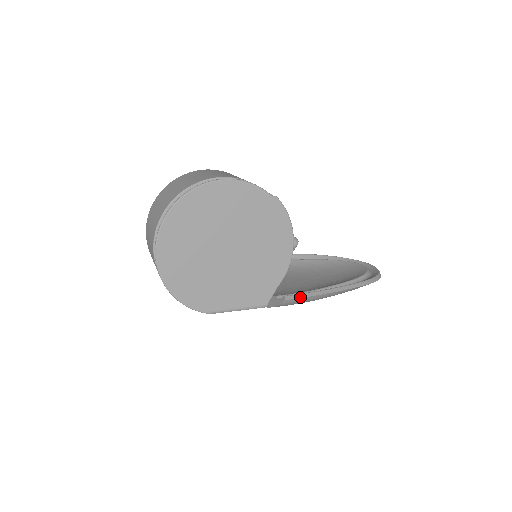
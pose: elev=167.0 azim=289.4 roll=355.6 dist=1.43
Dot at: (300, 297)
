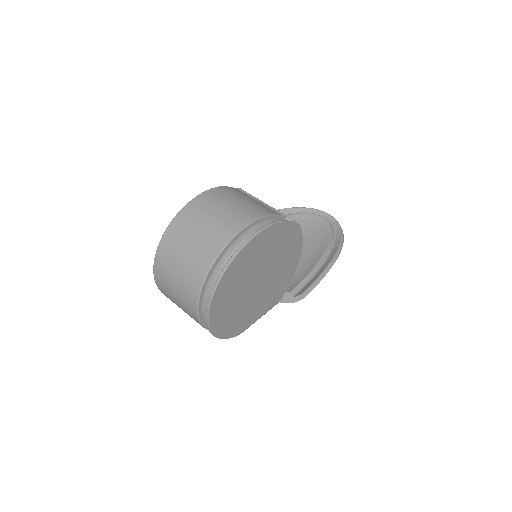
Dot at: (311, 290)
